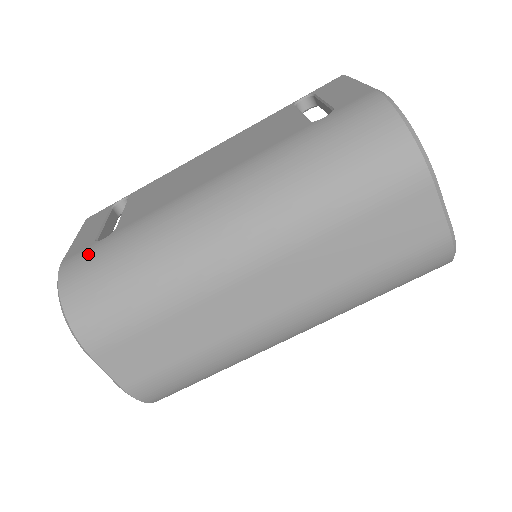
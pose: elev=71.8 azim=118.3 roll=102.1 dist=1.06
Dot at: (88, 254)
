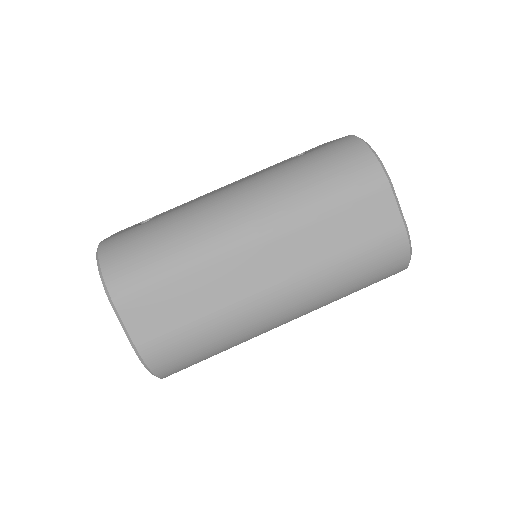
Dot at: (125, 233)
